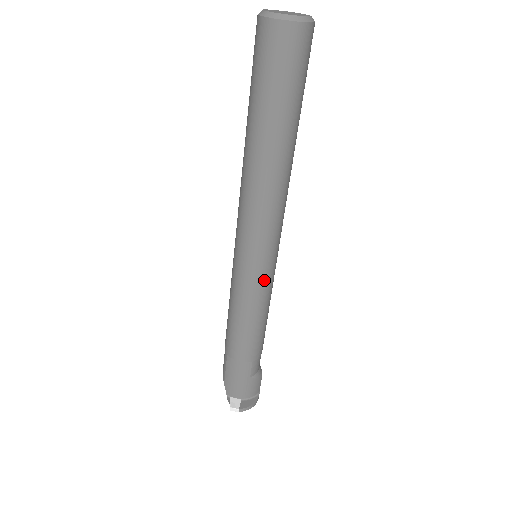
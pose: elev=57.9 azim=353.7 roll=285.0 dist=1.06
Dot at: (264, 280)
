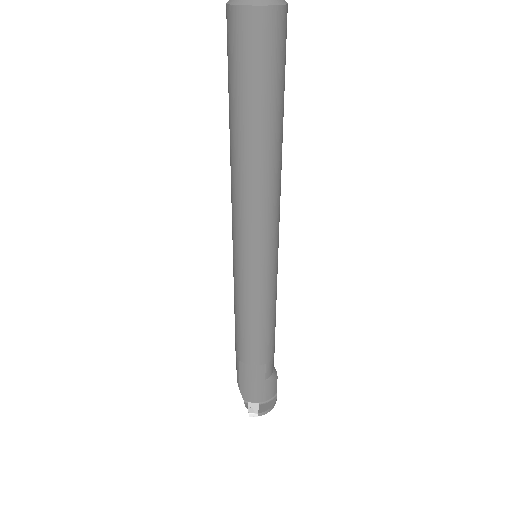
Dot at: (267, 280)
